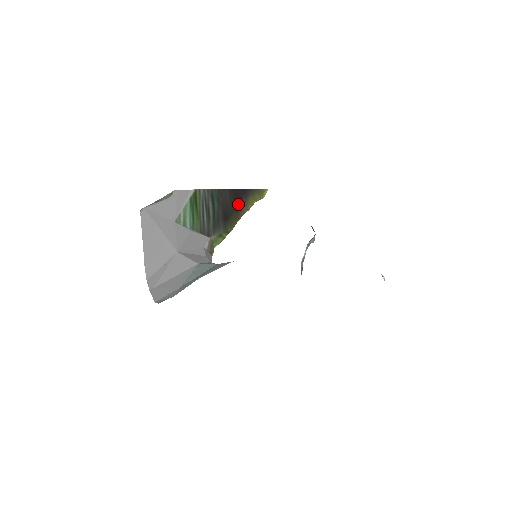
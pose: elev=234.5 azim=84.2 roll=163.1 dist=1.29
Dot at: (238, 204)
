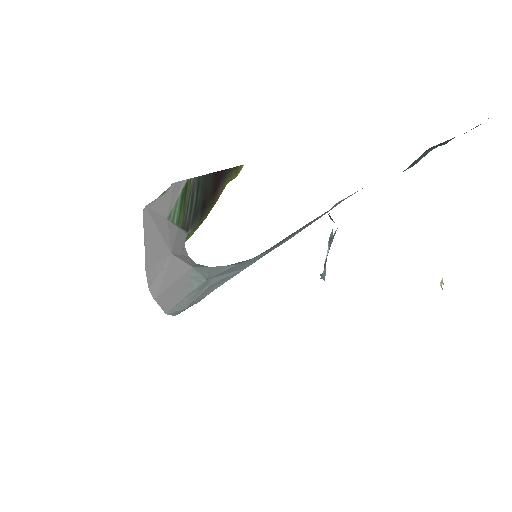
Dot at: (216, 189)
